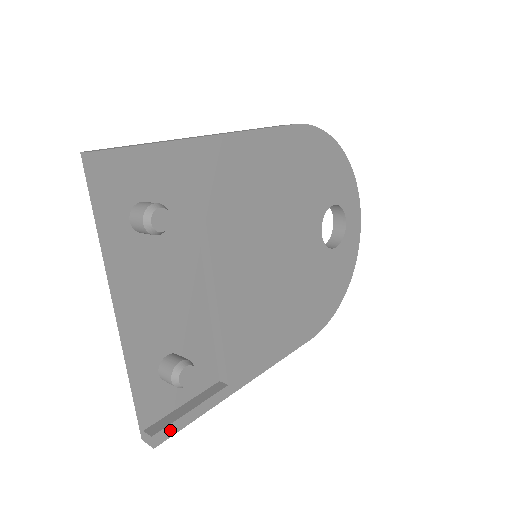
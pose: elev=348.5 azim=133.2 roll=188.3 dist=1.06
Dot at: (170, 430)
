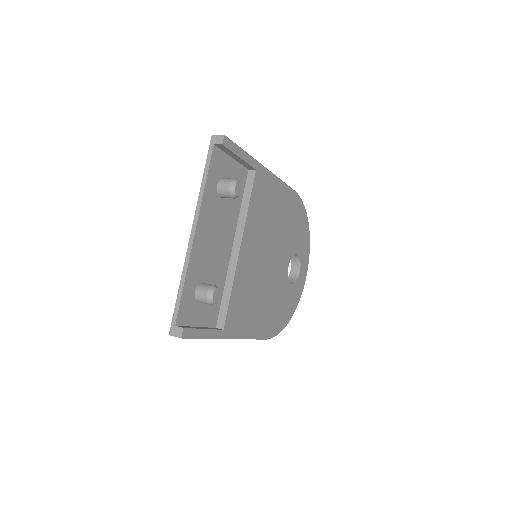
Dot at: (191, 333)
